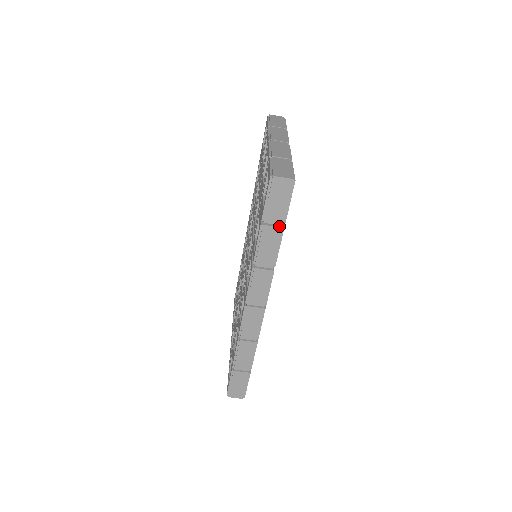
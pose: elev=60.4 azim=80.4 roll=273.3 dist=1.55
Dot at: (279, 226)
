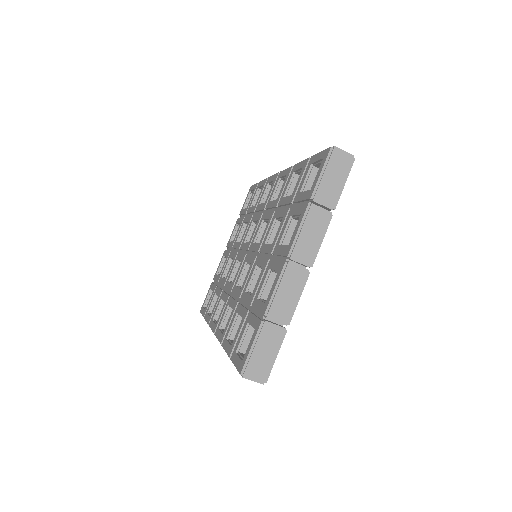
Dot at: occluded
